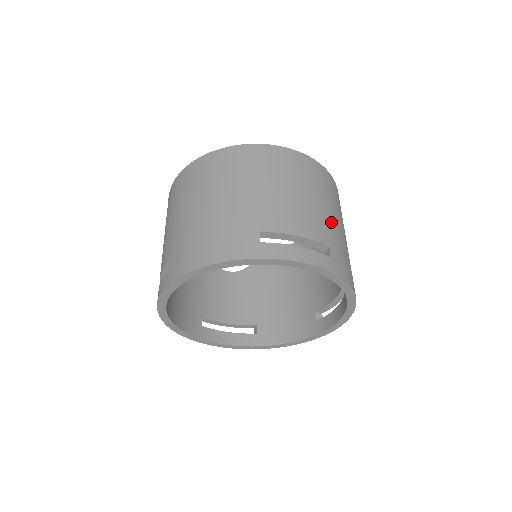
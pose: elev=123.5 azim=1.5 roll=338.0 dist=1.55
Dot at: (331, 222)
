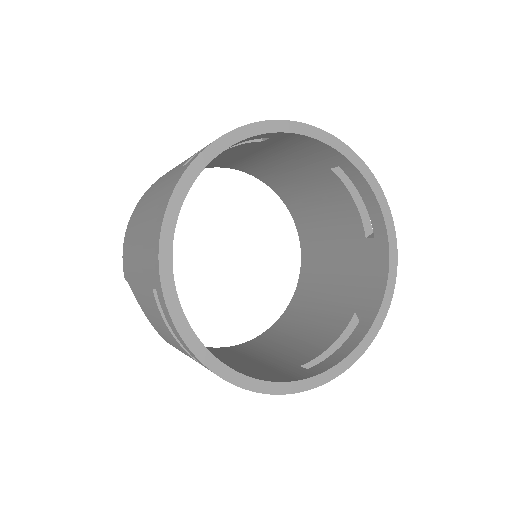
Dot at: occluded
